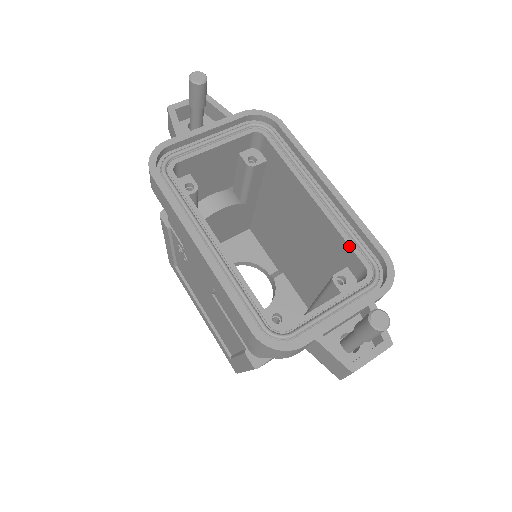
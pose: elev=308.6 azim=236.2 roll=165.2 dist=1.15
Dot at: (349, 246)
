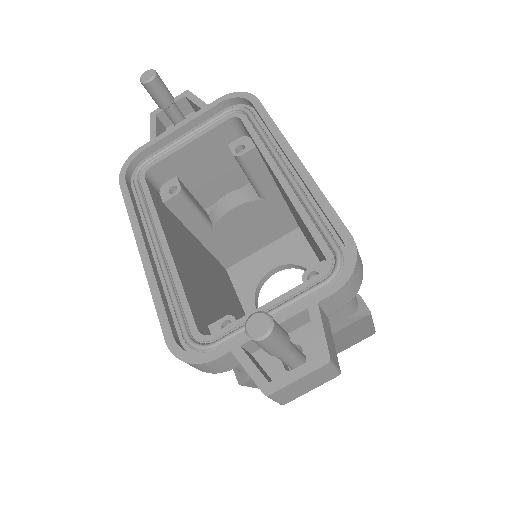
Dot at: (310, 232)
